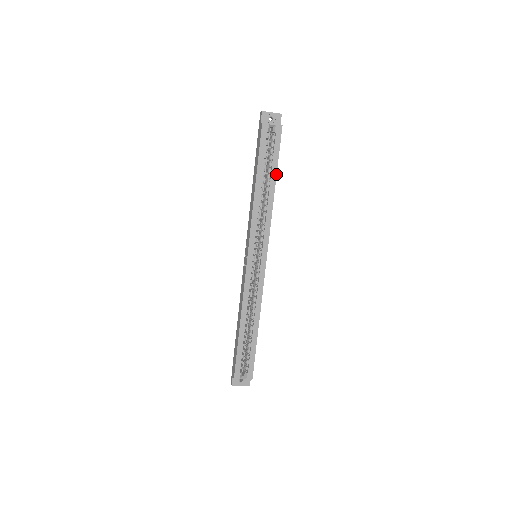
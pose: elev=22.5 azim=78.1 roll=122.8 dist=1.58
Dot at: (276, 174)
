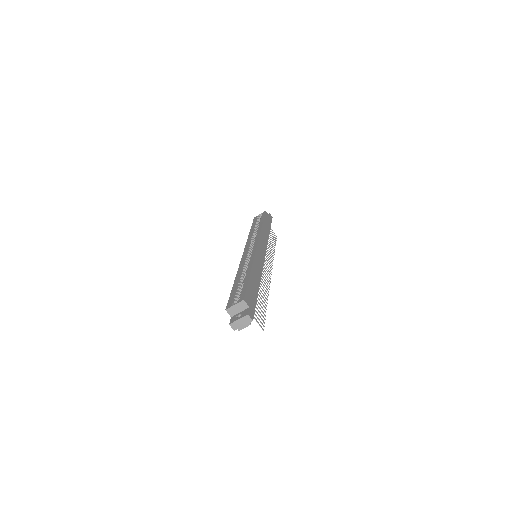
Dot at: (263, 221)
